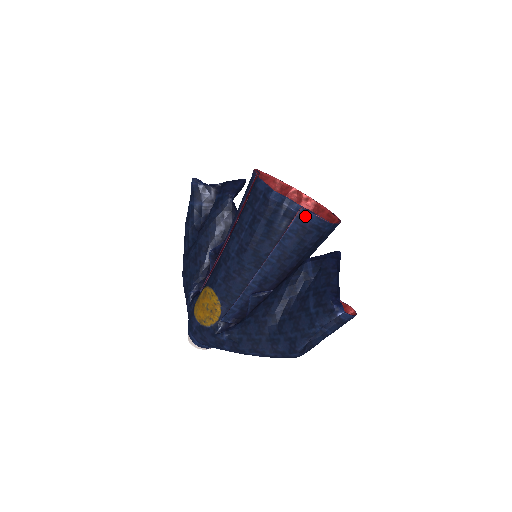
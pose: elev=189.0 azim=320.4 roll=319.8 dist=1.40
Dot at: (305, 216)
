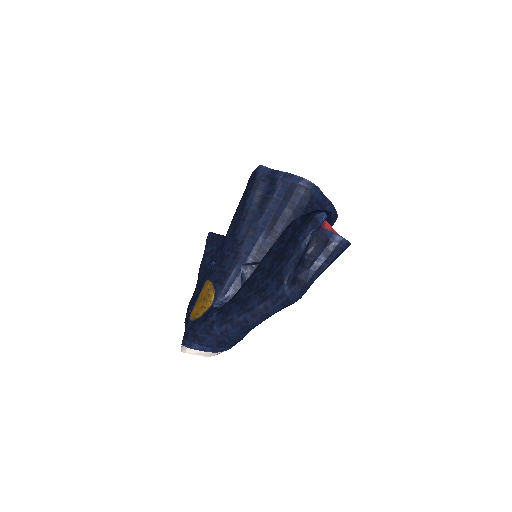
Dot at: (289, 179)
